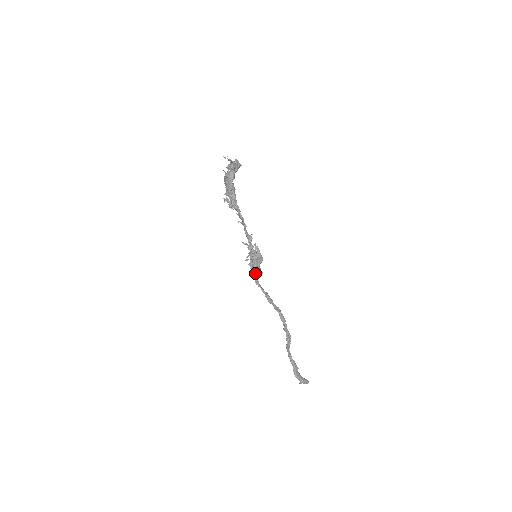
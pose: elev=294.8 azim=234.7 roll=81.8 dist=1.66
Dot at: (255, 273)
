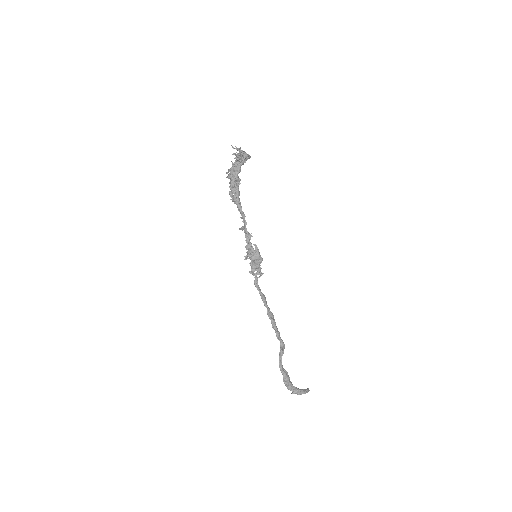
Dot at: (255, 273)
